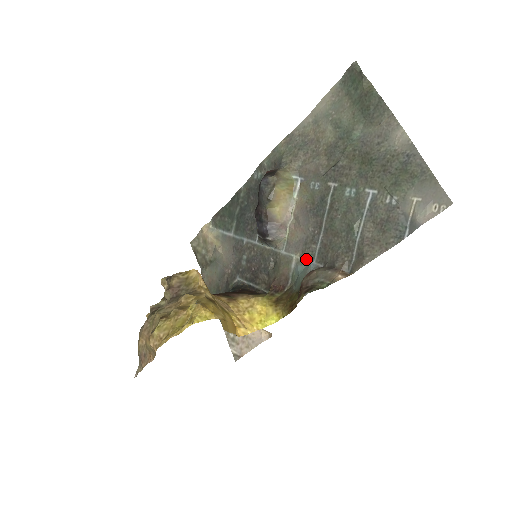
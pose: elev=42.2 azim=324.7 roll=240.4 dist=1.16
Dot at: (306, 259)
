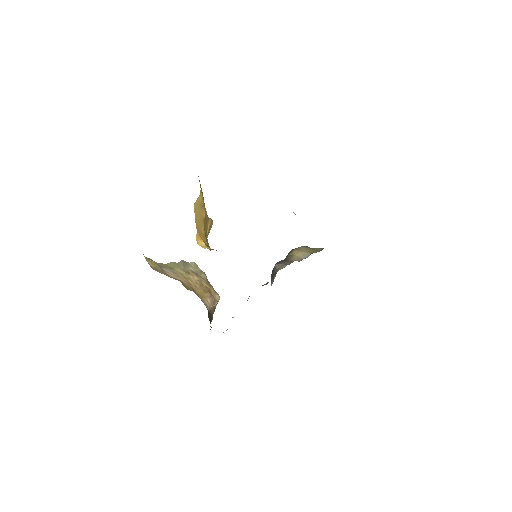
Dot at: occluded
